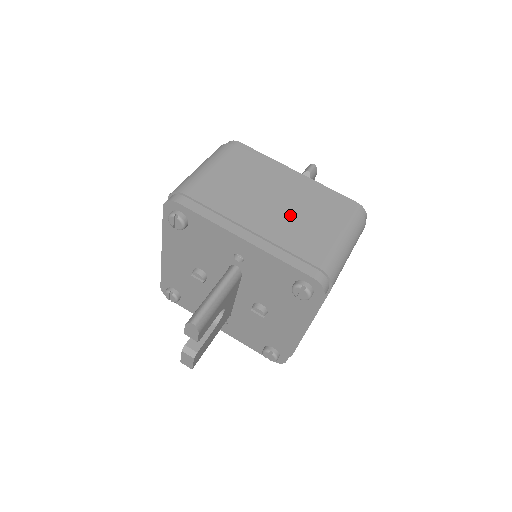
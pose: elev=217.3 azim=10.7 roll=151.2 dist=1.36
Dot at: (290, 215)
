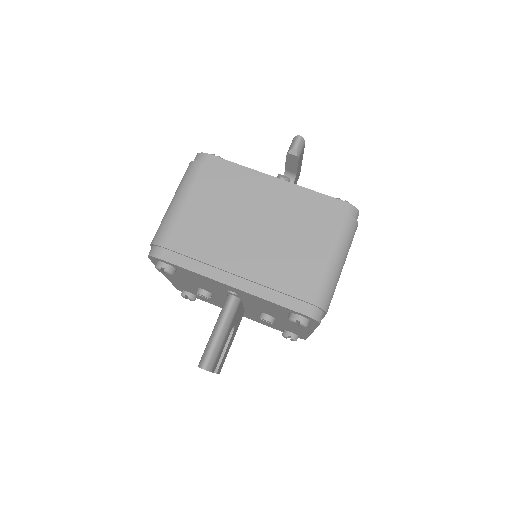
Dot at: (274, 243)
